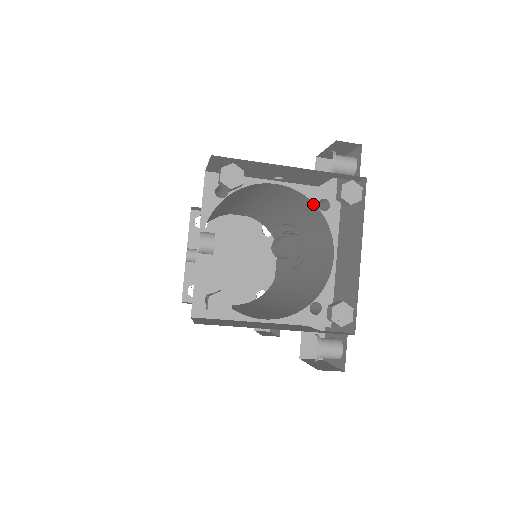
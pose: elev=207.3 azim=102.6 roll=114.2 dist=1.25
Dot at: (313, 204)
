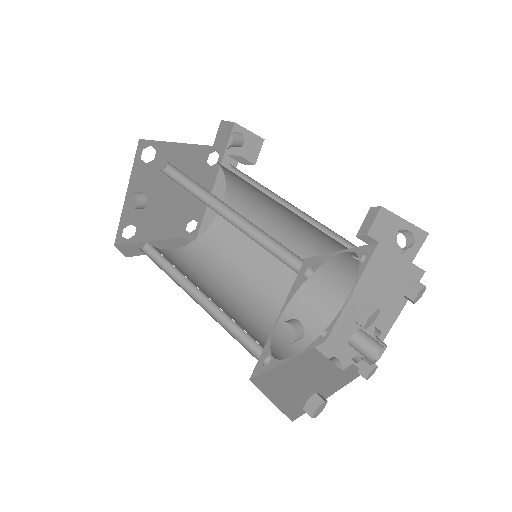
Dot at: occluded
